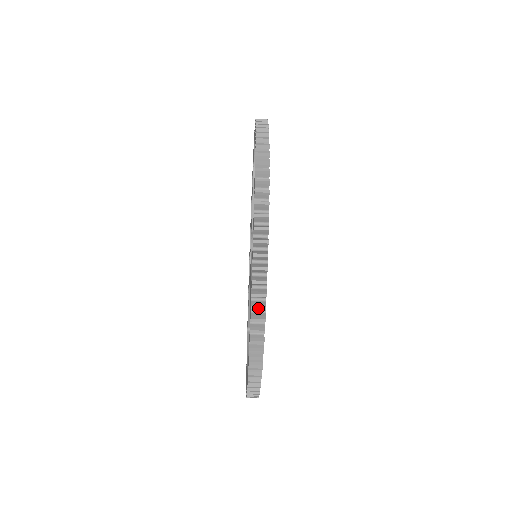
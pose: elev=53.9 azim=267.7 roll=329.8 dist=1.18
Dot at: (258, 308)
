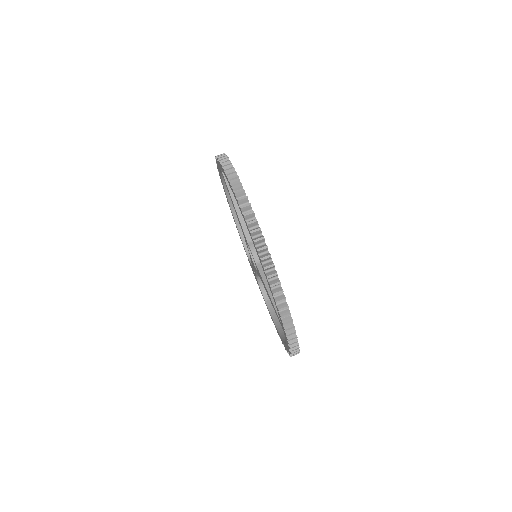
Dot at: occluded
